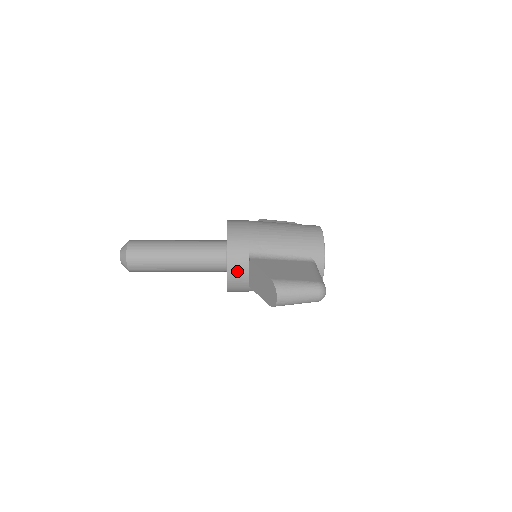
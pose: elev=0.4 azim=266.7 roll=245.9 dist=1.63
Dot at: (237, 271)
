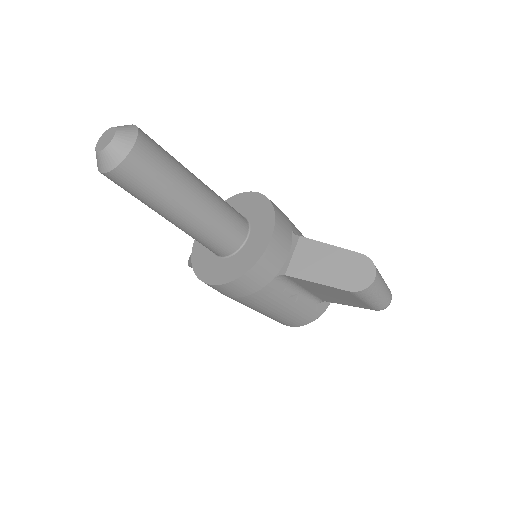
Dot at: (279, 246)
